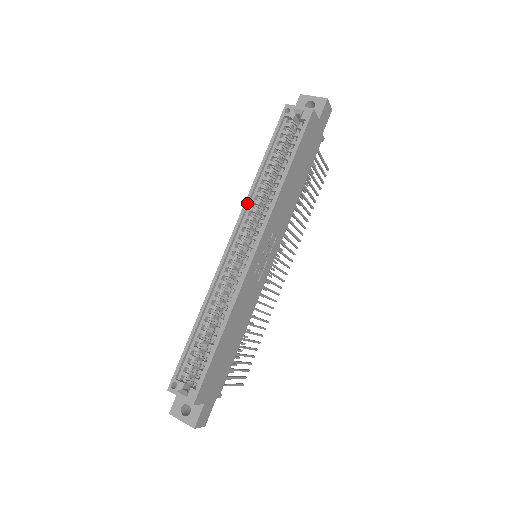
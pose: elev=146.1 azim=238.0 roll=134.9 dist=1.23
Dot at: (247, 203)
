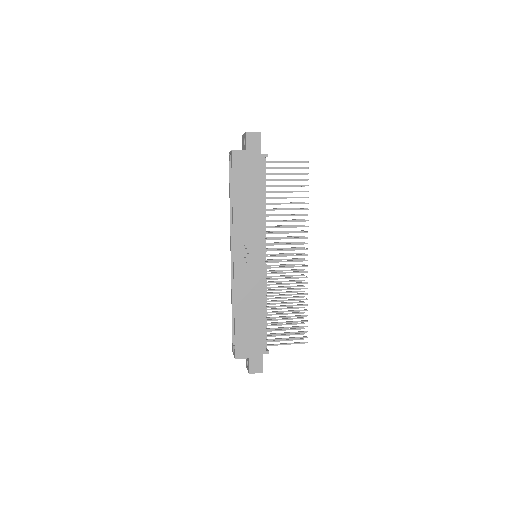
Dot at: (230, 227)
